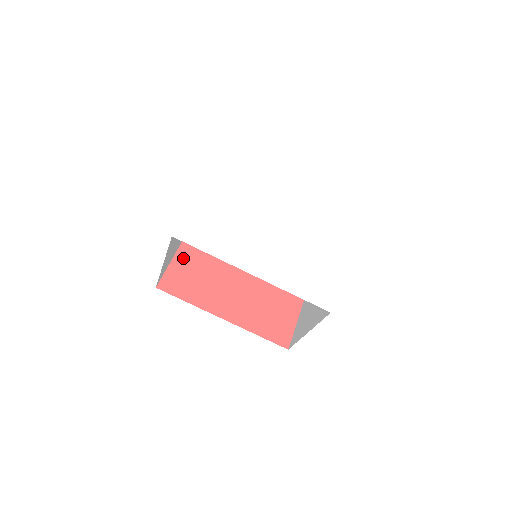
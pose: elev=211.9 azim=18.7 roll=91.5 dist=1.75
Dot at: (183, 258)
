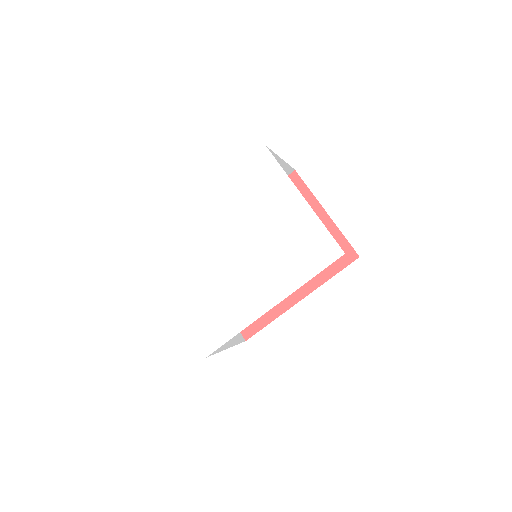
Dot at: occluded
